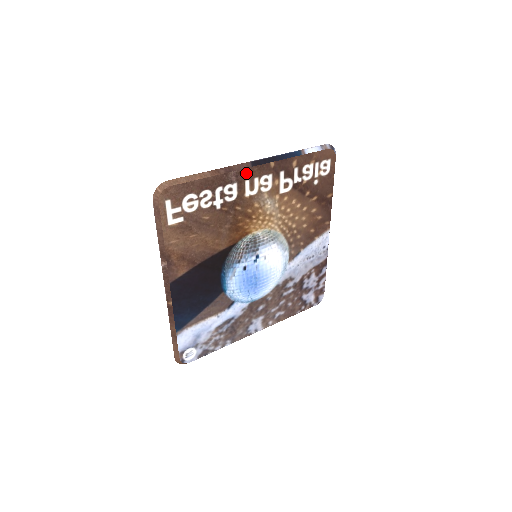
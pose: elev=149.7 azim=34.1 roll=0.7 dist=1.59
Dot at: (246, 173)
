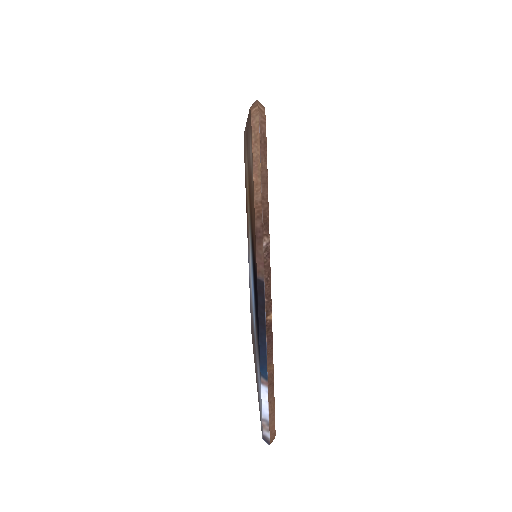
Dot at: occluded
